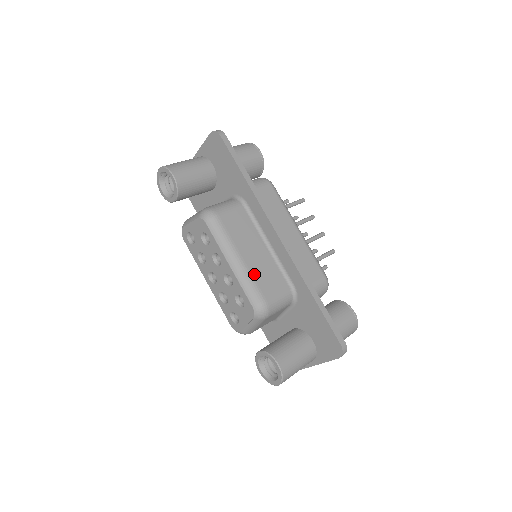
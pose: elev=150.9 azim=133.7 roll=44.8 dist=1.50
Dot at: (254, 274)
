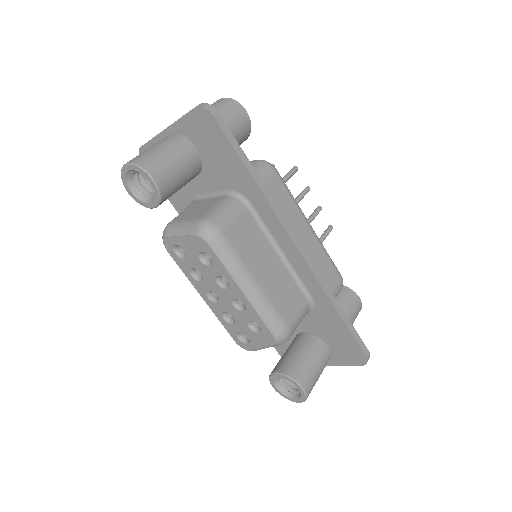
Dot at: (272, 298)
